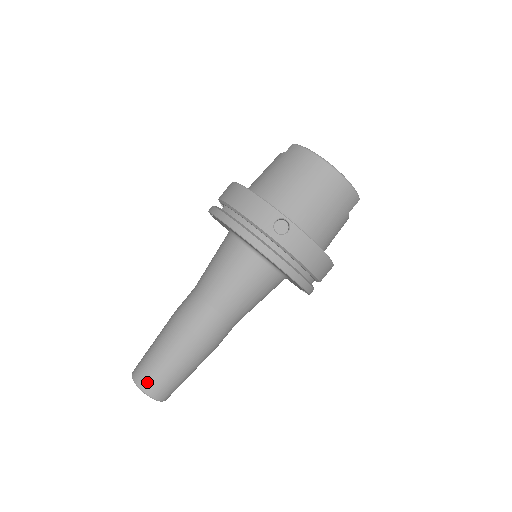
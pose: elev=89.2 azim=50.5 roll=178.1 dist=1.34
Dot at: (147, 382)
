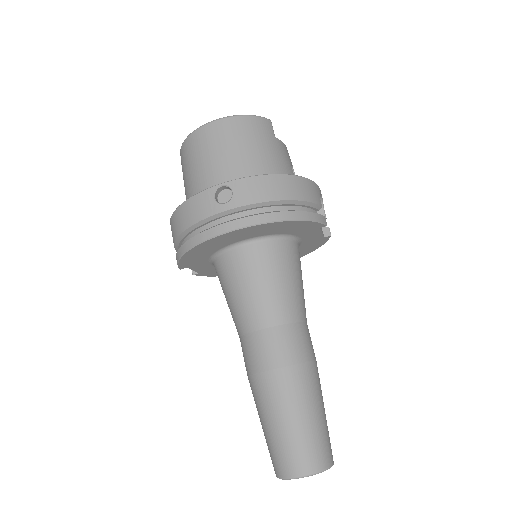
Dot at: (291, 464)
